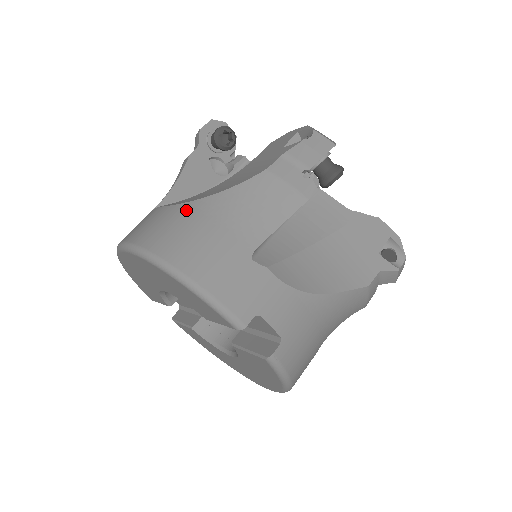
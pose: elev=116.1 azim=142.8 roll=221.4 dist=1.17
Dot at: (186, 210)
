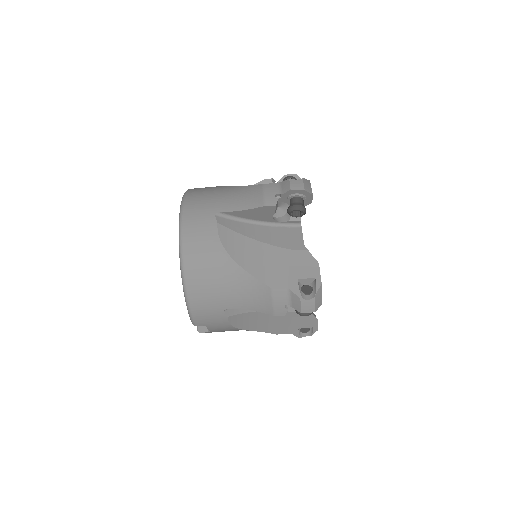
Dot at: (221, 258)
